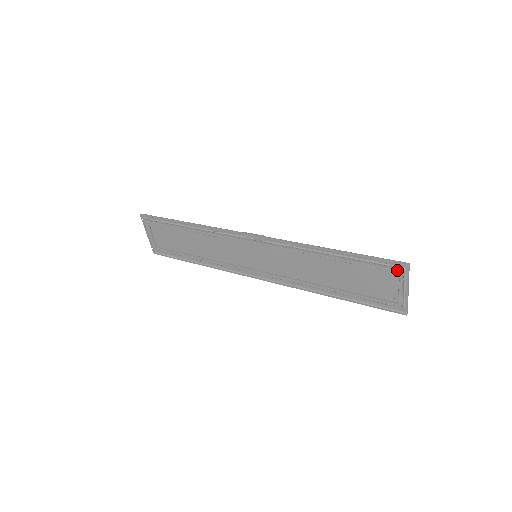
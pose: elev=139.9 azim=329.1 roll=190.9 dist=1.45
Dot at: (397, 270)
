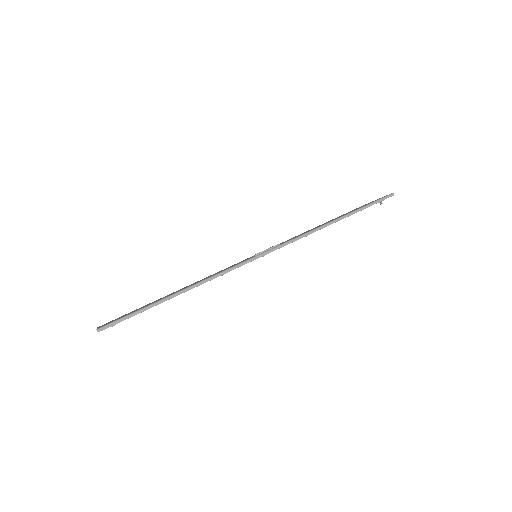
Dot at: occluded
